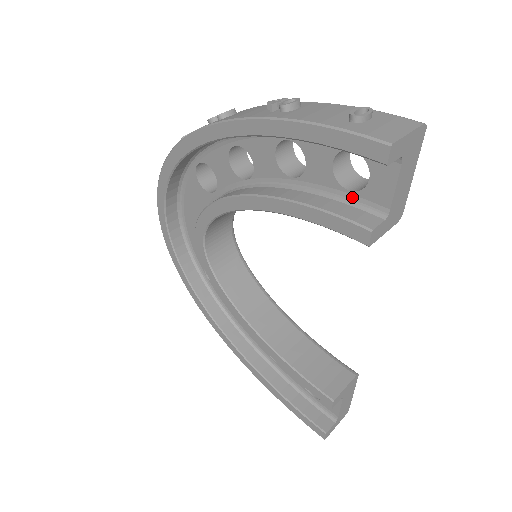
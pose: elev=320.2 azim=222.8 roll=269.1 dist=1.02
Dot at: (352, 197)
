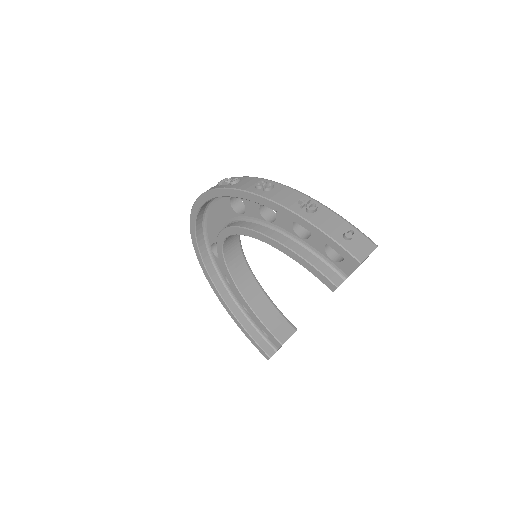
Dot at: (331, 262)
